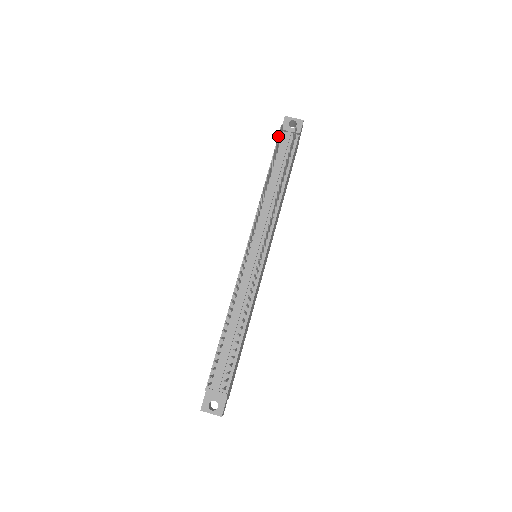
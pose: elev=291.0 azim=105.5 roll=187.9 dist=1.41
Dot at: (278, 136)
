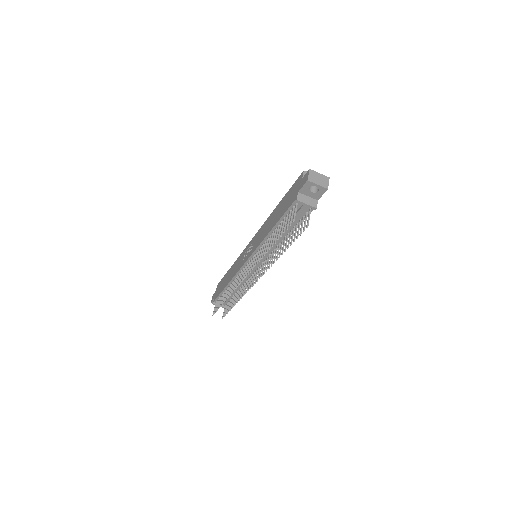
Dot at: occluded
